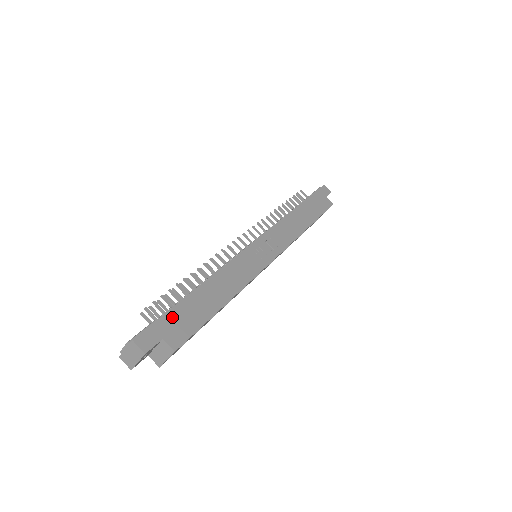
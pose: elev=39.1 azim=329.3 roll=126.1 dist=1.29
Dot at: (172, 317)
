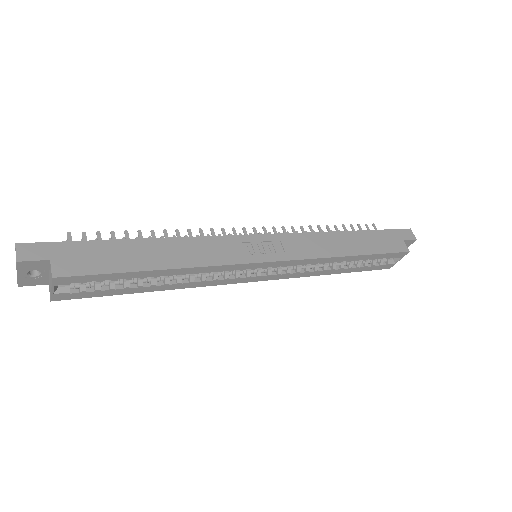
Dot at: (81, 248)
